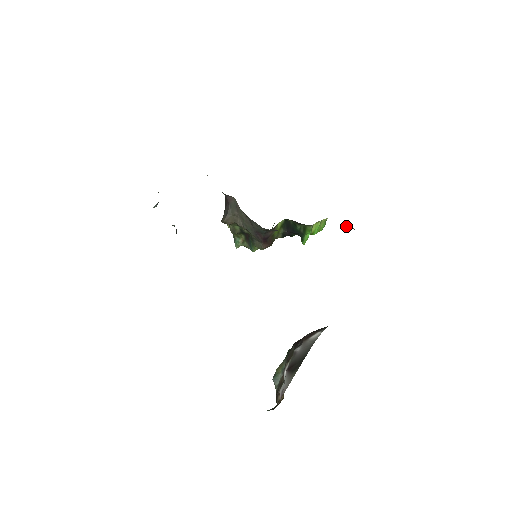
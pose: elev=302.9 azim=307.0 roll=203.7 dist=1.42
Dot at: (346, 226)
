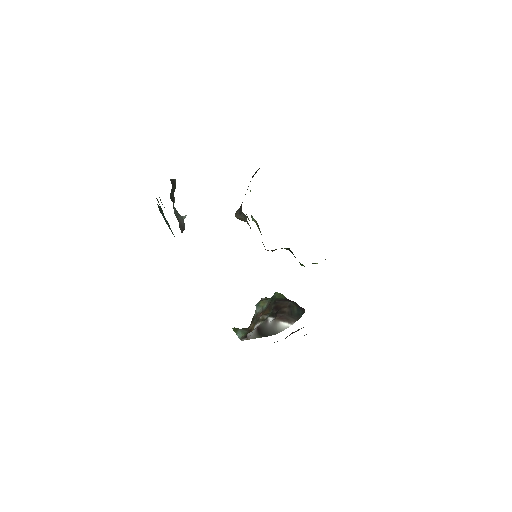
Dot at: occluded
